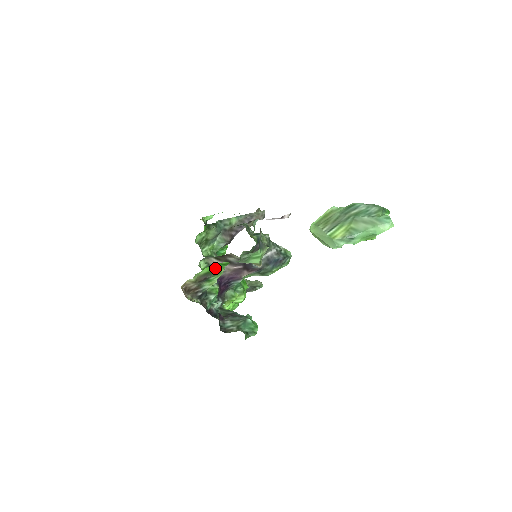
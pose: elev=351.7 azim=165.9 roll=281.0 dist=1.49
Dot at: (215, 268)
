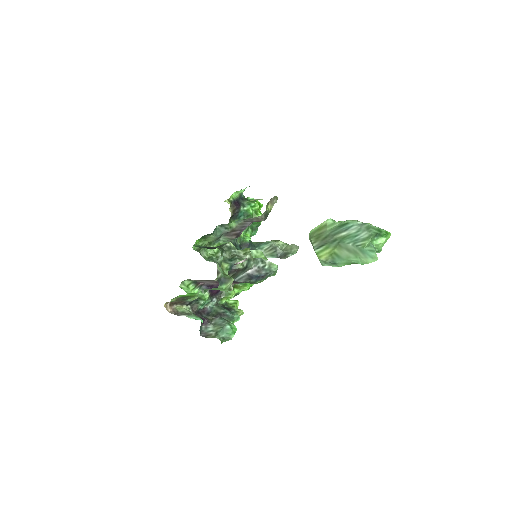
Dot at: (187, 295)
